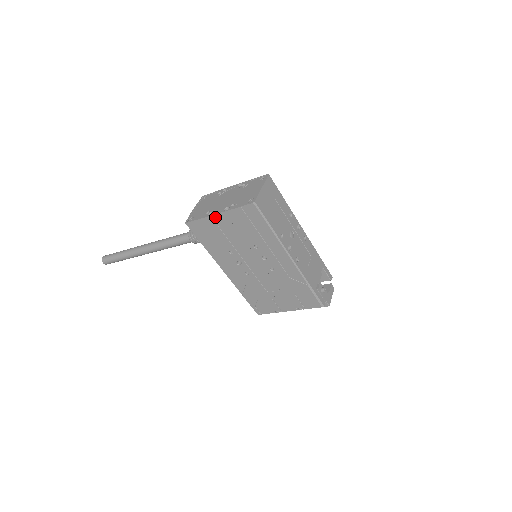
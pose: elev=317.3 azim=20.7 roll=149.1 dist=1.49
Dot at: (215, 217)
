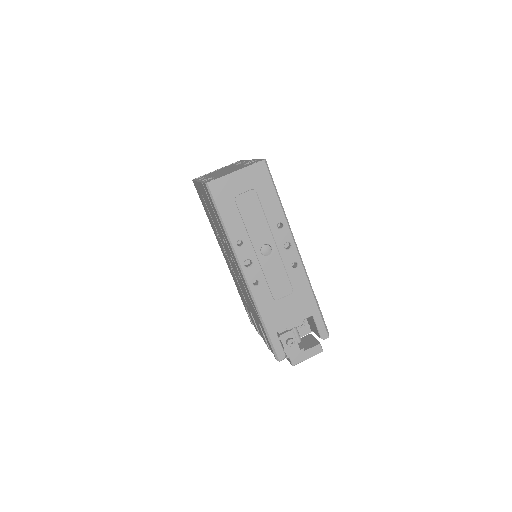
Dot at: (198, 185)
